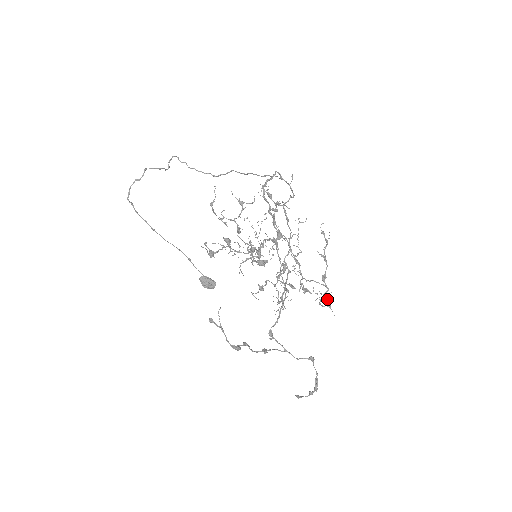
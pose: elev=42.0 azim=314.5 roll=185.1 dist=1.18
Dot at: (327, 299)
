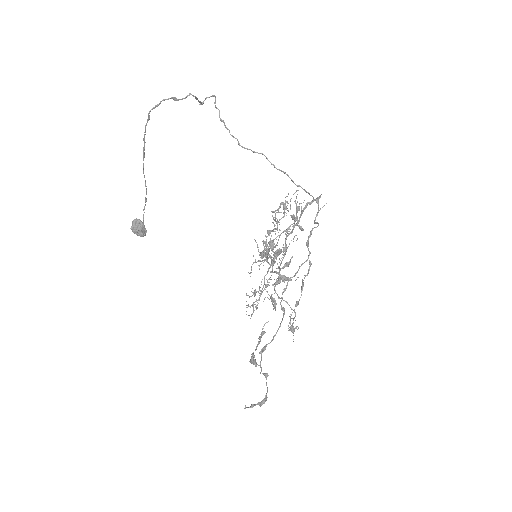
Dot at: (298, 327)
